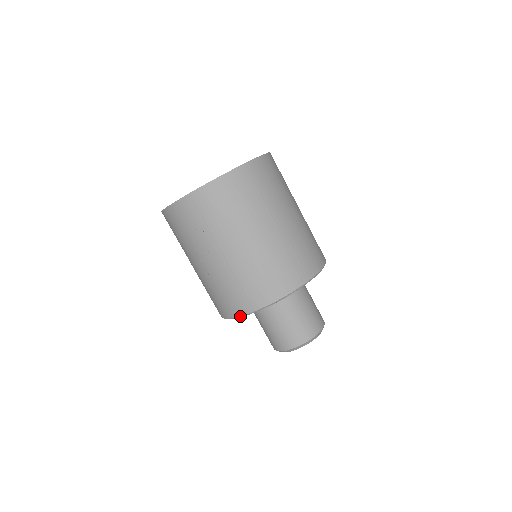
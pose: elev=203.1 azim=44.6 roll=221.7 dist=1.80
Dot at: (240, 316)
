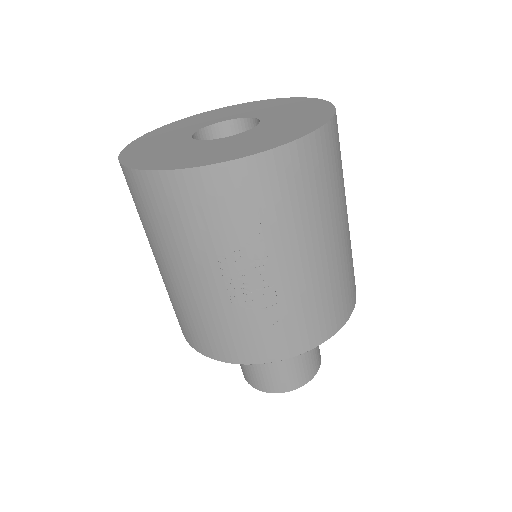
Dot at: occluded
